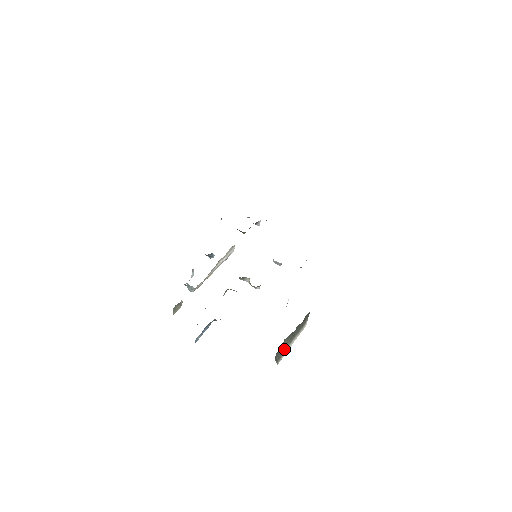
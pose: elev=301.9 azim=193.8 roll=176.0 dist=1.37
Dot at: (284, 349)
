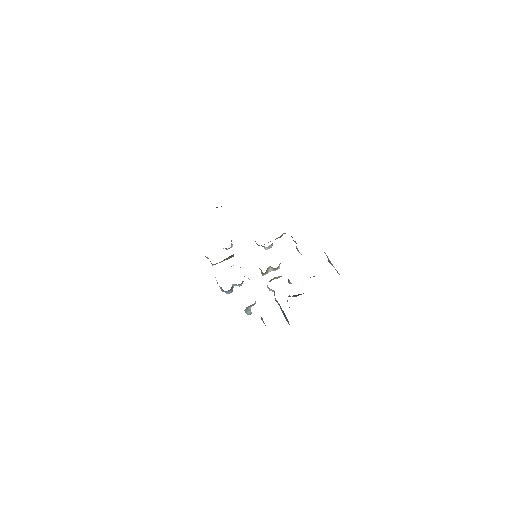
Dot at: occluded
